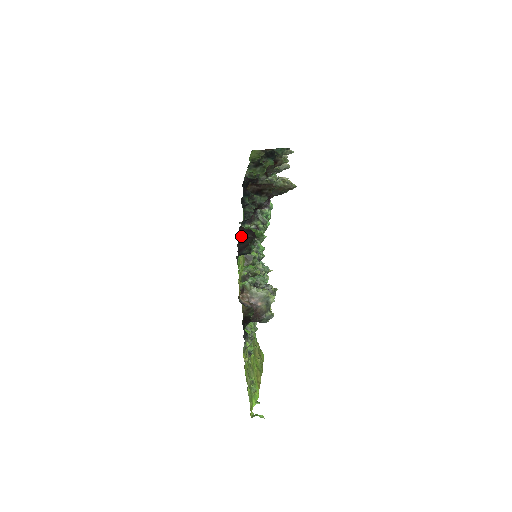
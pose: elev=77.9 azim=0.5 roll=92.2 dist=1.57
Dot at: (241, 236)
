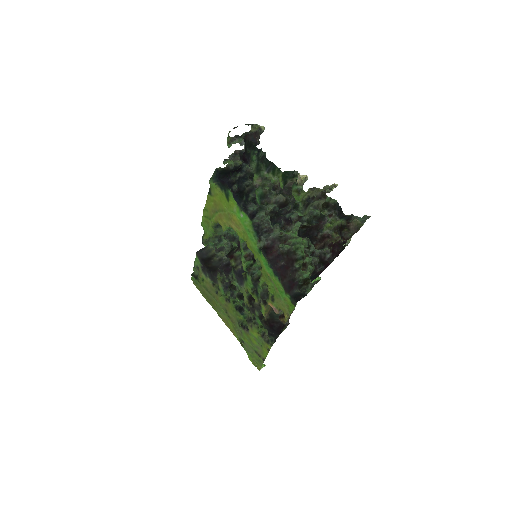
Dot at: (277, 267)
